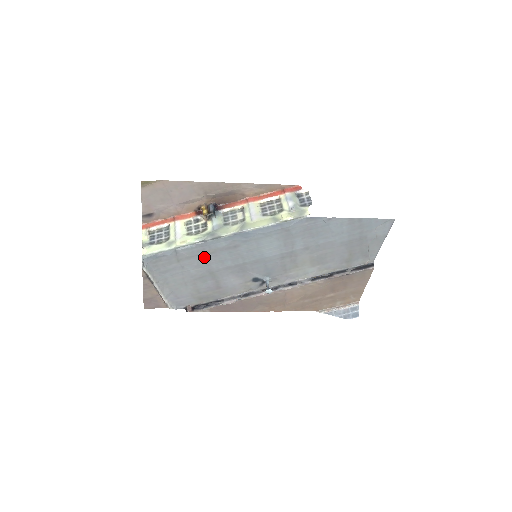
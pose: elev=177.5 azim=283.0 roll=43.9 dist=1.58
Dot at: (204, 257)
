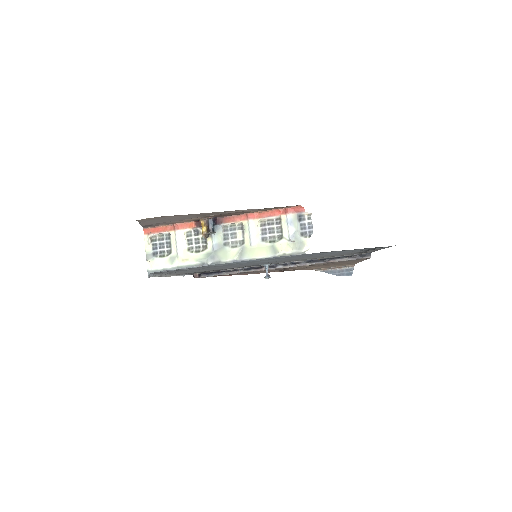
Dot at: occluded
